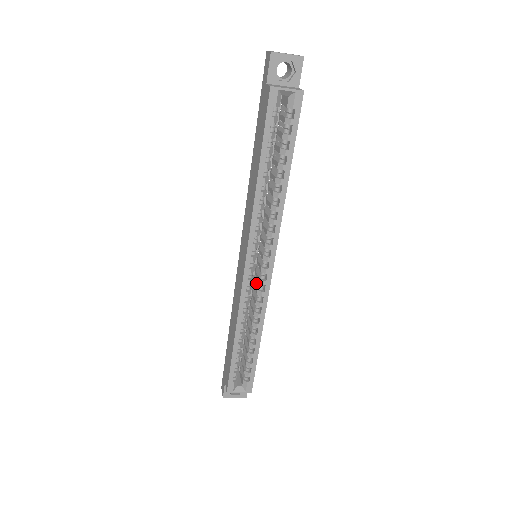
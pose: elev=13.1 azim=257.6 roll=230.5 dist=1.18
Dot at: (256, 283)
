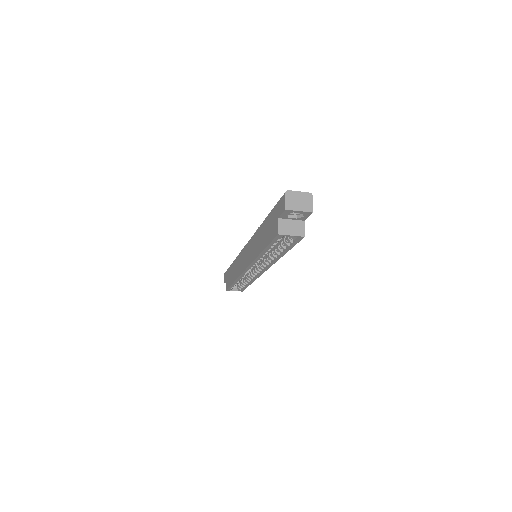
Dot at: (253, 267)
